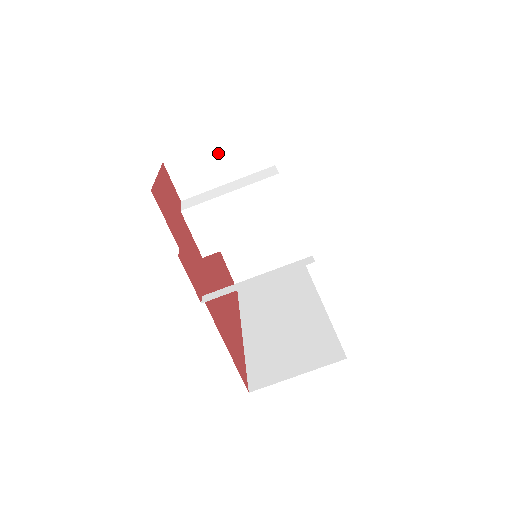
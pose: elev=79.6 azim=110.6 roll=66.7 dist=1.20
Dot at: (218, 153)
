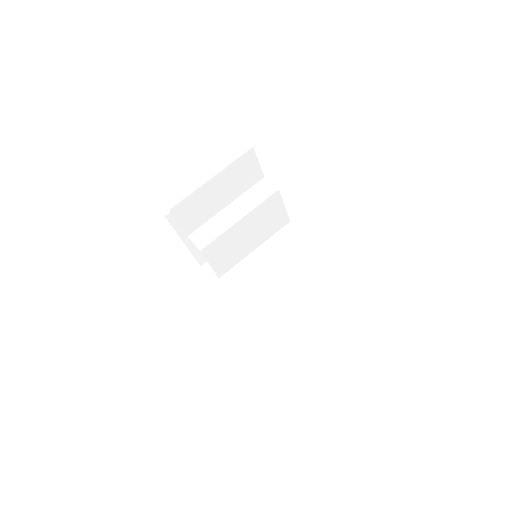
Dot at: (218, 184)
